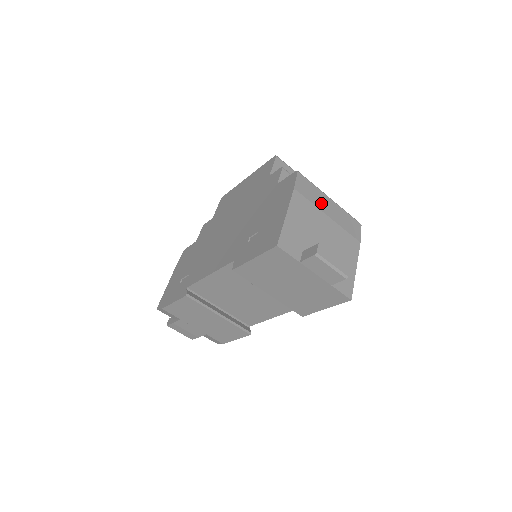
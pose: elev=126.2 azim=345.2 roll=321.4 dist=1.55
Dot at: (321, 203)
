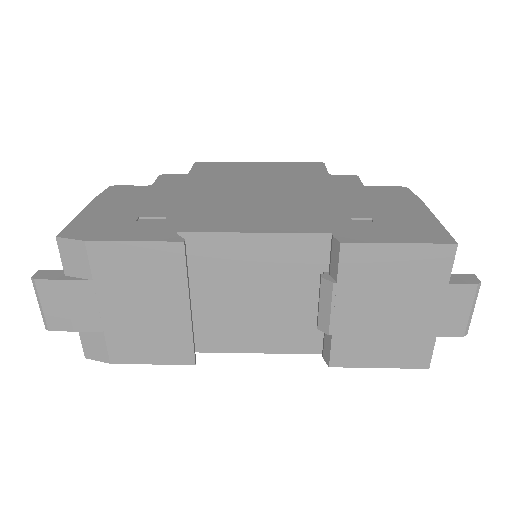
Dot at: occluded
